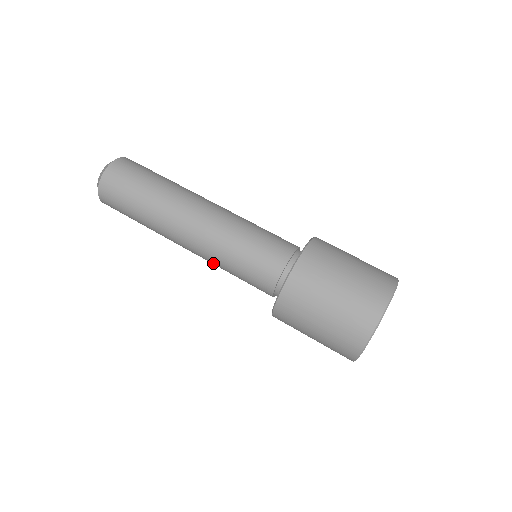
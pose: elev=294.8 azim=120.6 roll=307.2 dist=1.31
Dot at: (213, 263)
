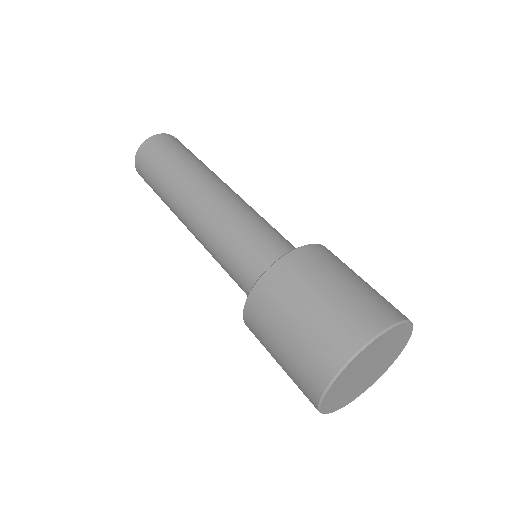
Dot at: (208, 251)
